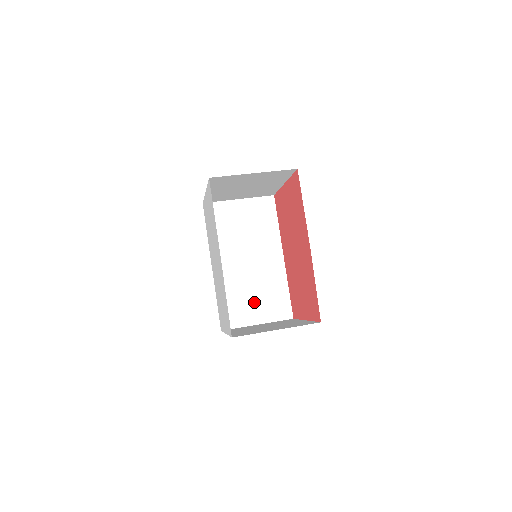
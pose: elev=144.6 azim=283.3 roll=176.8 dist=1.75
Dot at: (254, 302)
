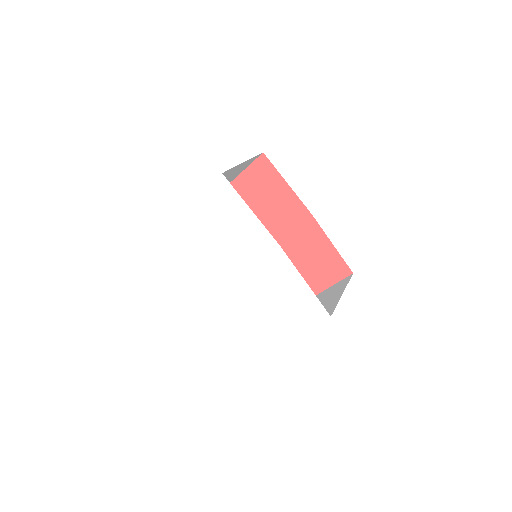
Dot at: occluded
